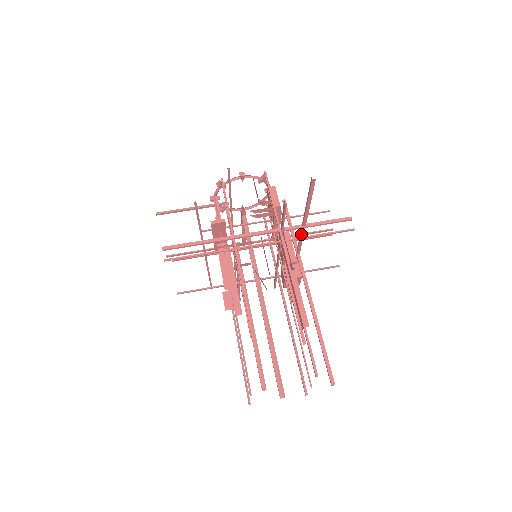
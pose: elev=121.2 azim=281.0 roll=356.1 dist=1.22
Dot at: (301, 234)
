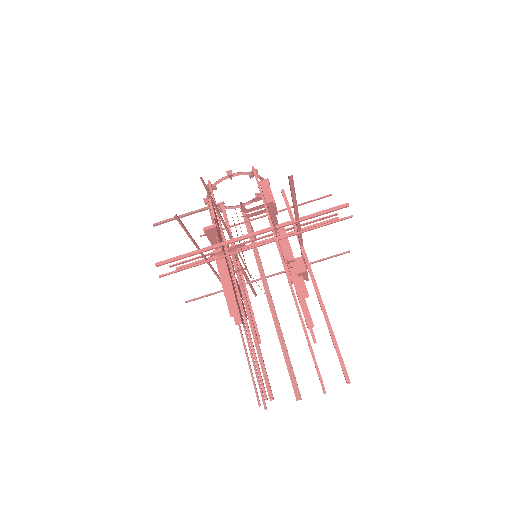
Dot at: (297, 228)
